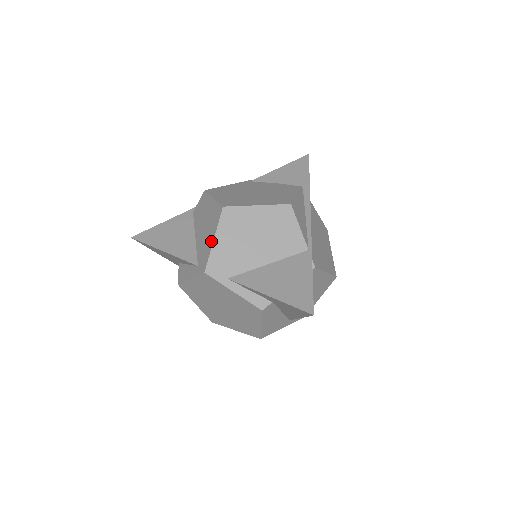
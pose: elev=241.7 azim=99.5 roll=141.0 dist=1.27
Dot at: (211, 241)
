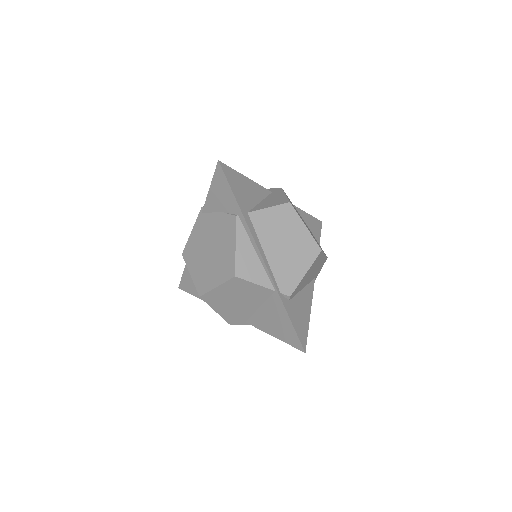
Dot at: (215, 310)
